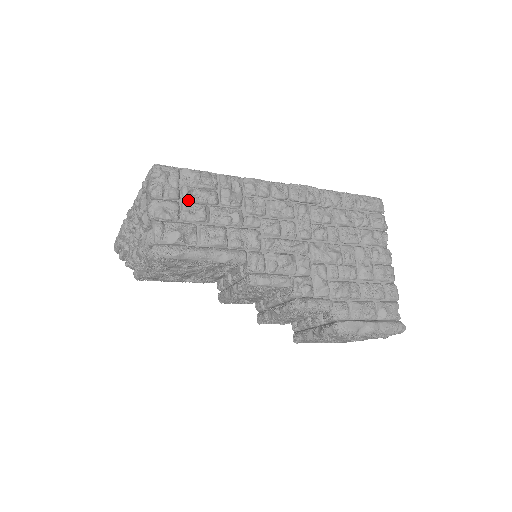
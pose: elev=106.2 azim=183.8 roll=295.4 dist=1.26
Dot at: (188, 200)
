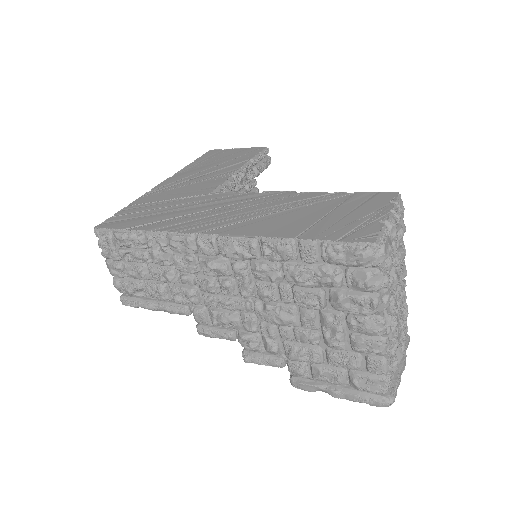
Dot at: (128, 261)
